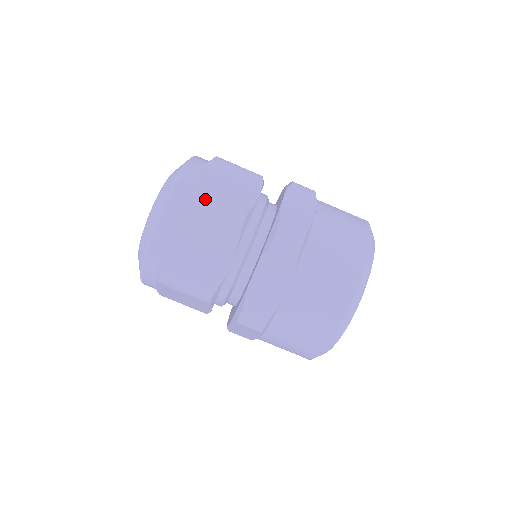
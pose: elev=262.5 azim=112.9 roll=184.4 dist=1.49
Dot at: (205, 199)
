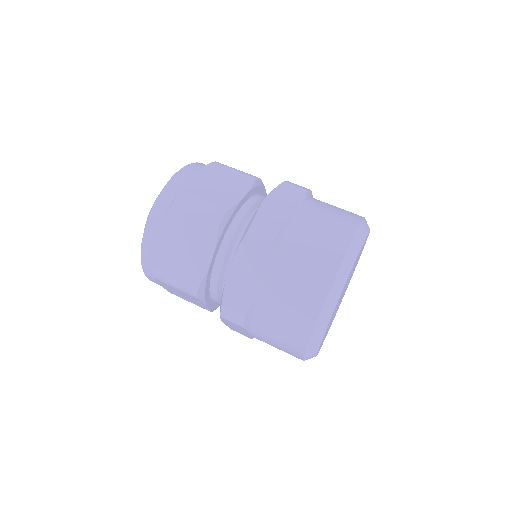
Dot at: (188, 199)
